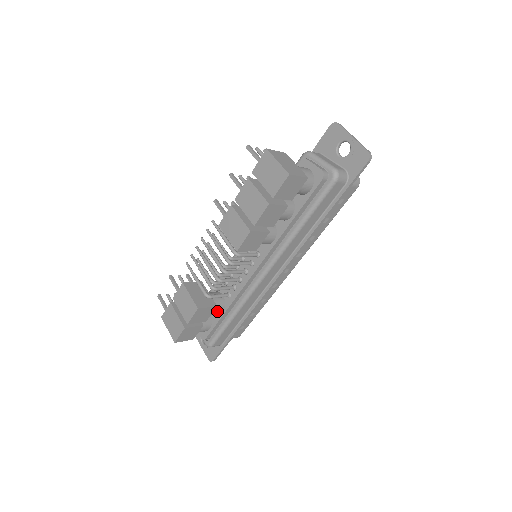
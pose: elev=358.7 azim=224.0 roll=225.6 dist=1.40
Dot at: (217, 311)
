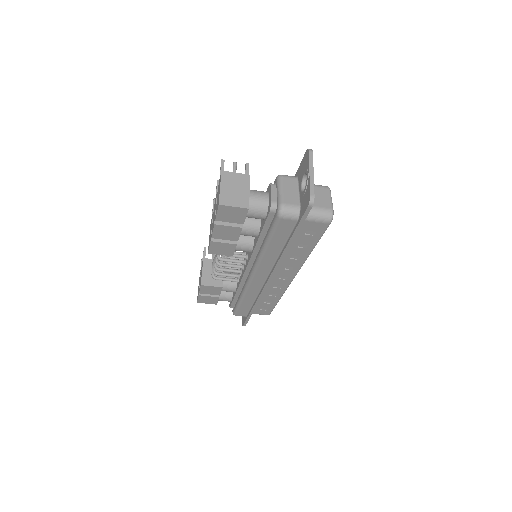
Dot at: (229, 290)
